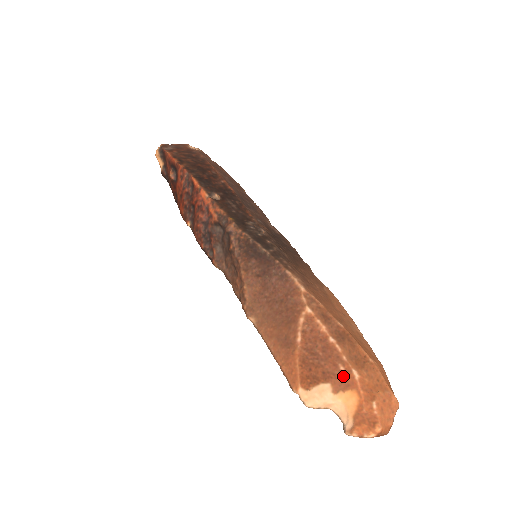
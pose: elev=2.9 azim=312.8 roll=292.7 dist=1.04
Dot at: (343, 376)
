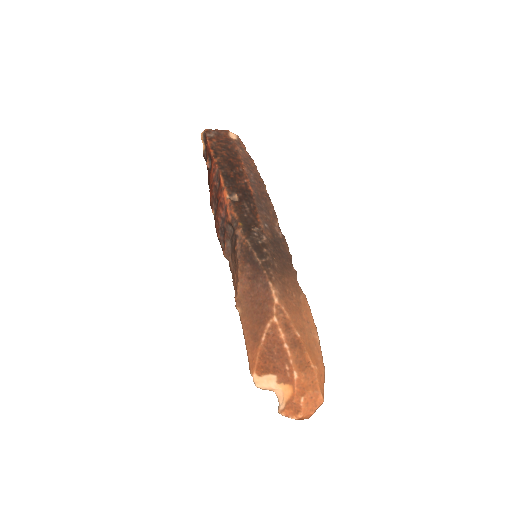
Dot at: (287, 374)
